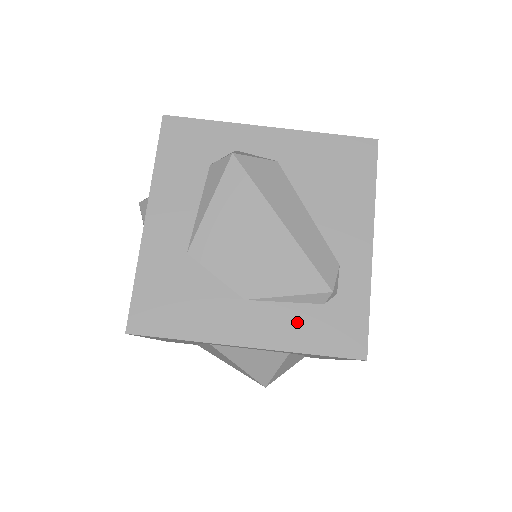
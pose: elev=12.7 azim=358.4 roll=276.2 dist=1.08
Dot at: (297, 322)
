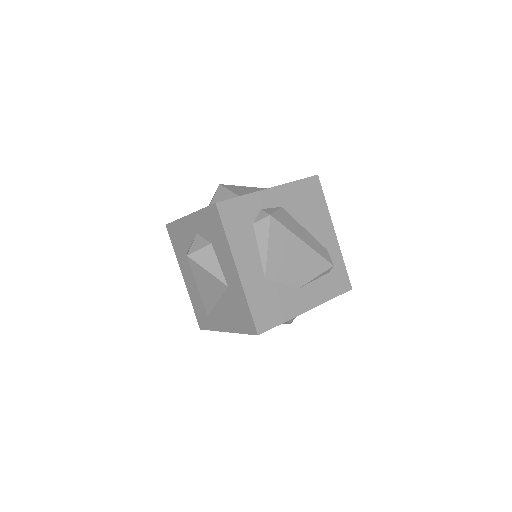
Dot at: (322, 287)
